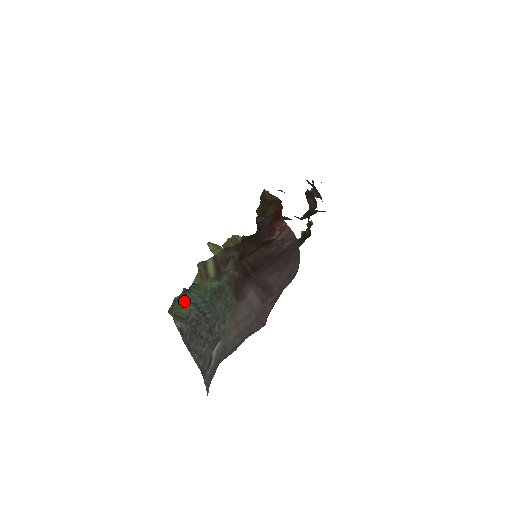
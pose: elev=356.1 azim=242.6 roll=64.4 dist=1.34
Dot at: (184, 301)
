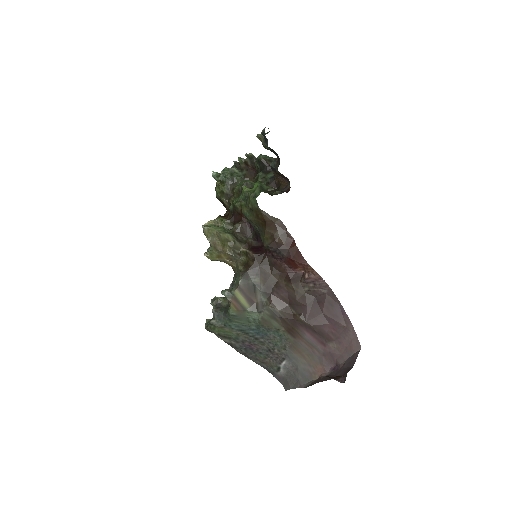
Dot at: (227, 328)
